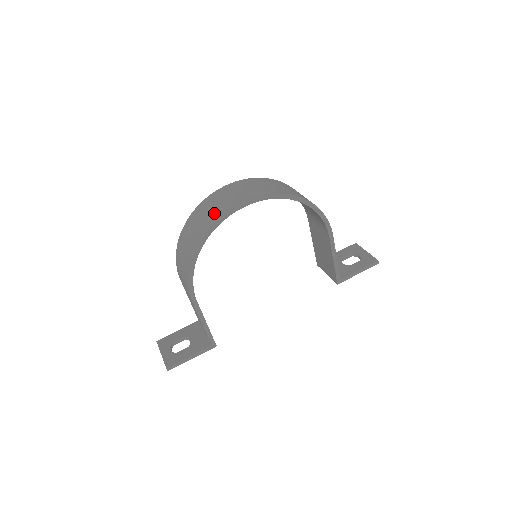
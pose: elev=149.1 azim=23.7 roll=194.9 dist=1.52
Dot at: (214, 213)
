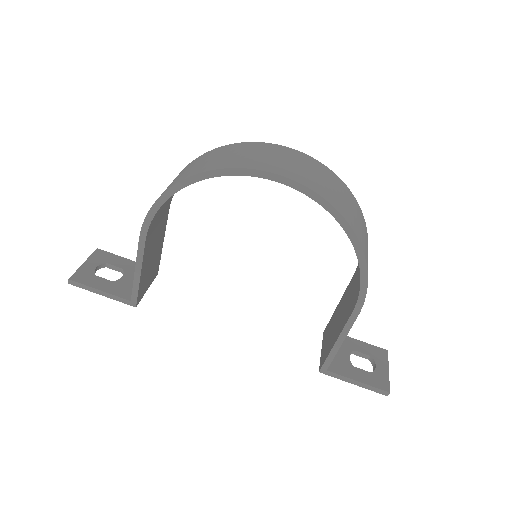
Dot at: (239, 159)
